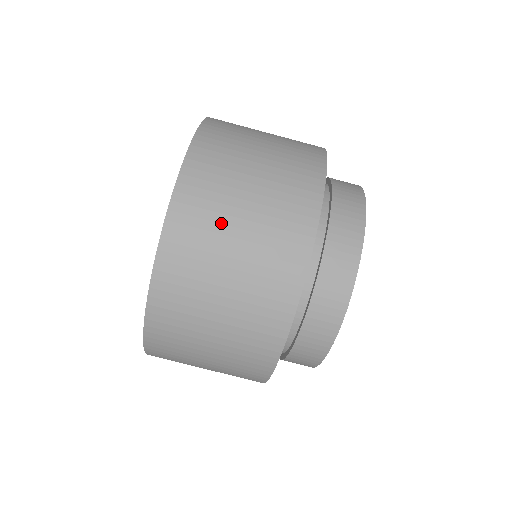
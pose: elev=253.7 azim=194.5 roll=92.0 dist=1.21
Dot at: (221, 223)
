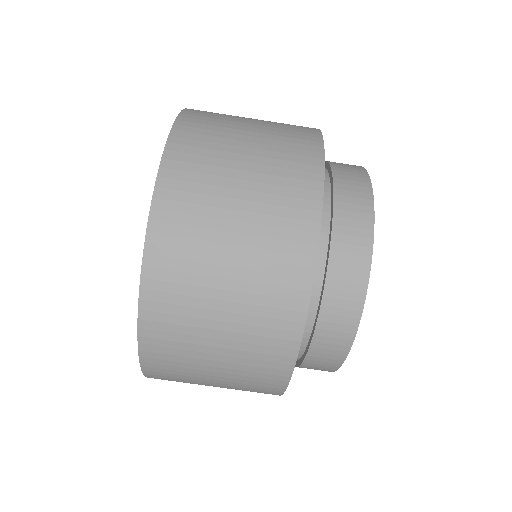
Dot at: (227, 138)
